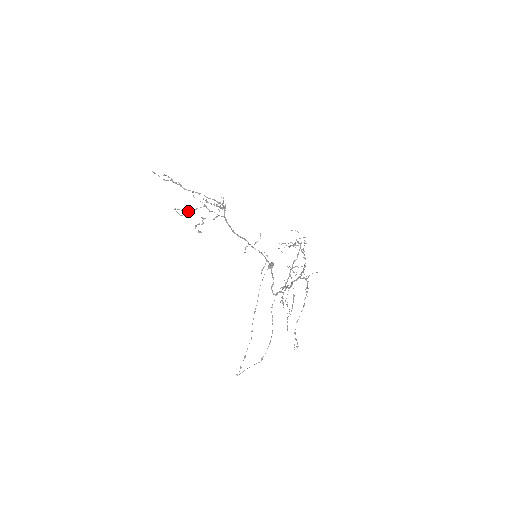
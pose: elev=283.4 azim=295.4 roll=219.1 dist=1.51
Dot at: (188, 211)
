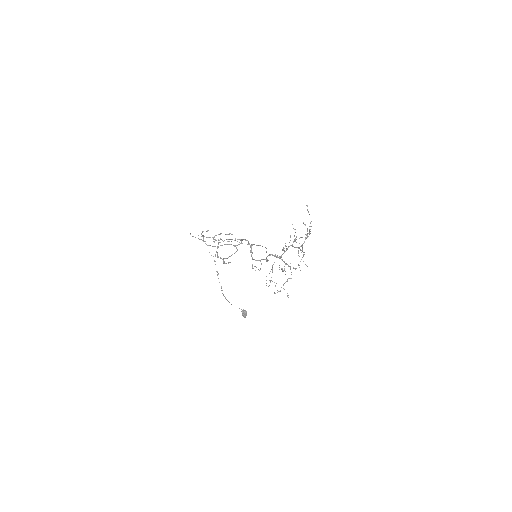
Dot at: (210, 237)
